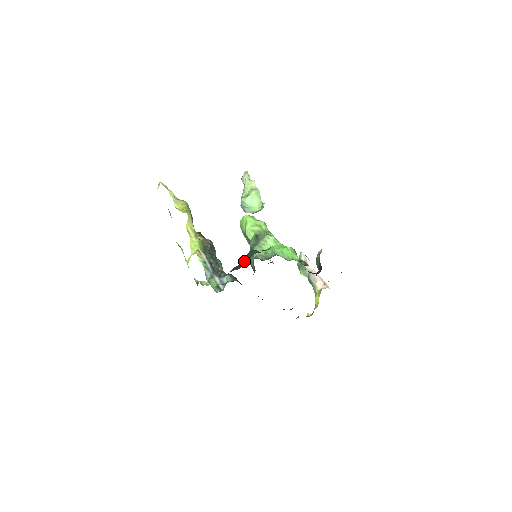
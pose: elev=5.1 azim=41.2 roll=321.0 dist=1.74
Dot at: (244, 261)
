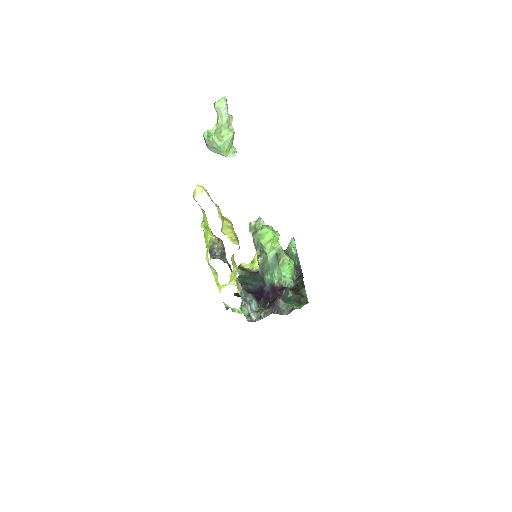
Dot at: (287, 307)
